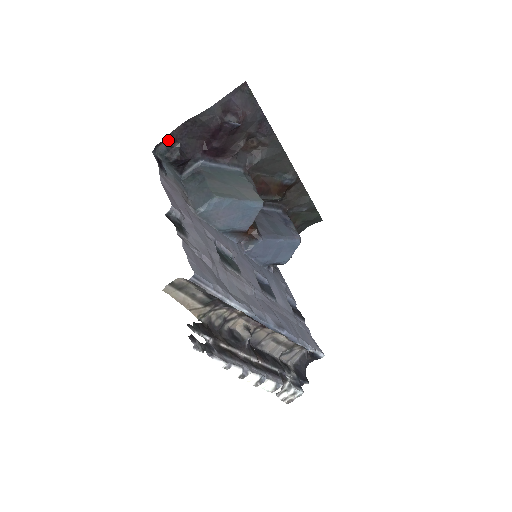
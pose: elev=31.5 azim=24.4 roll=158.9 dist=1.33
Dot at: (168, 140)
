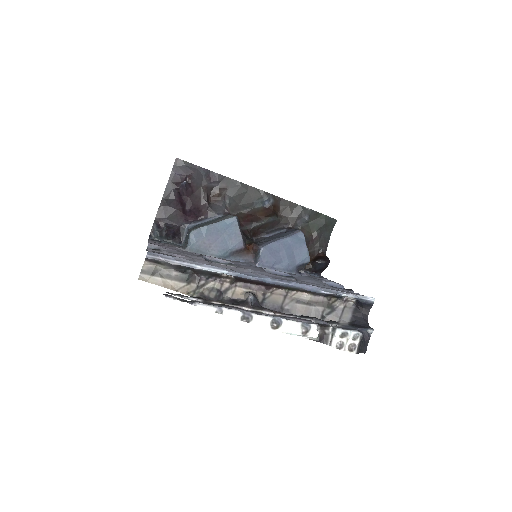
Dot at: (155, 225)
